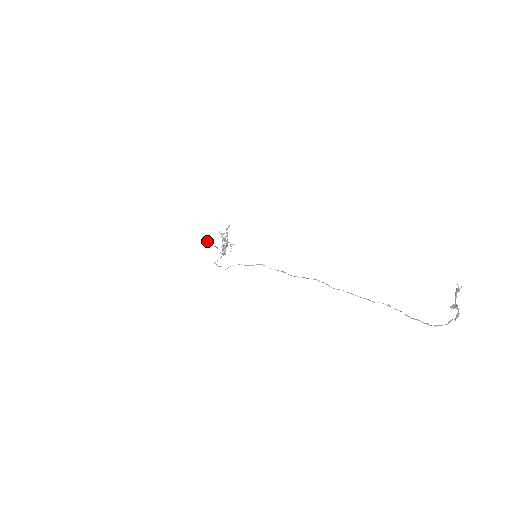
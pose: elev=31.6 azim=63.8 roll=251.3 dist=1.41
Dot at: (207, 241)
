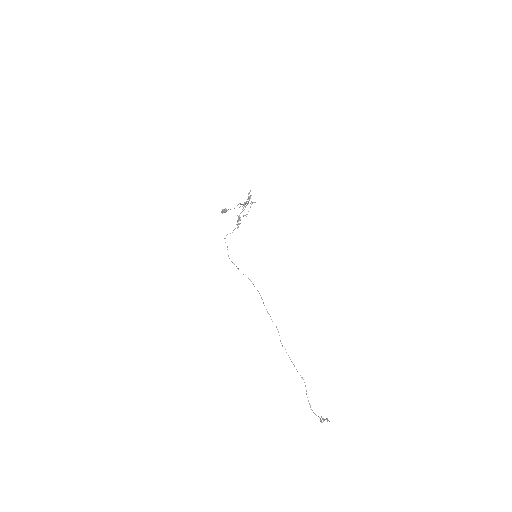
Dot at: occluded
